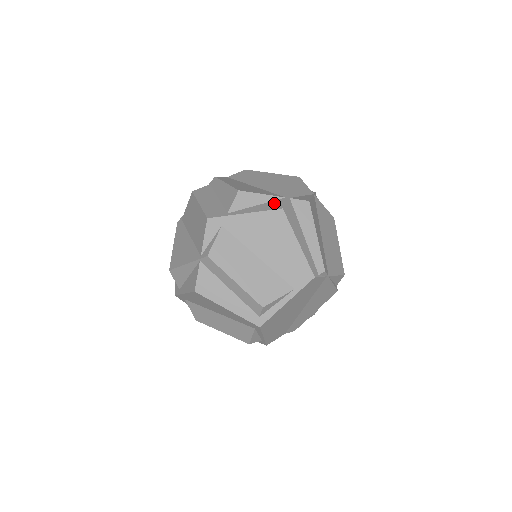
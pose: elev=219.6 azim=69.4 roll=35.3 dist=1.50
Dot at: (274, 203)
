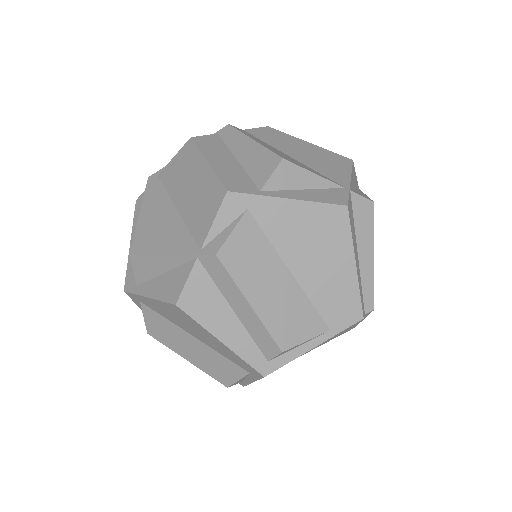
Dot at: (331, 193)
